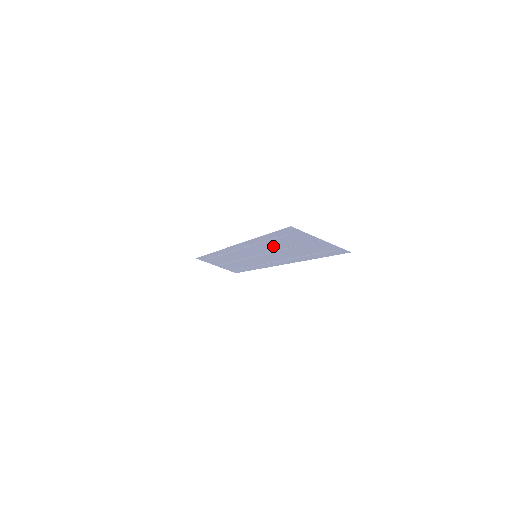
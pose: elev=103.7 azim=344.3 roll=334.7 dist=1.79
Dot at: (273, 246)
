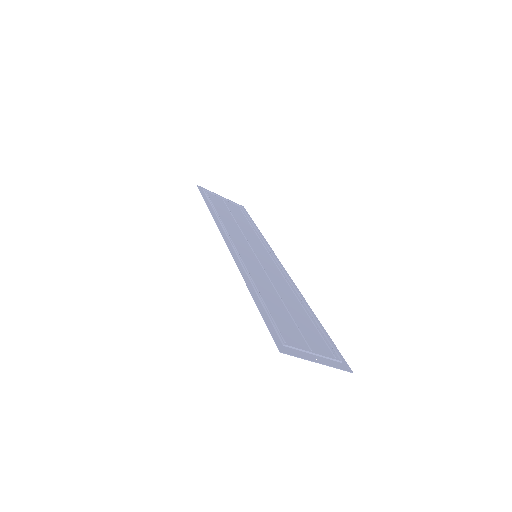
Dot at: (269, 292)
